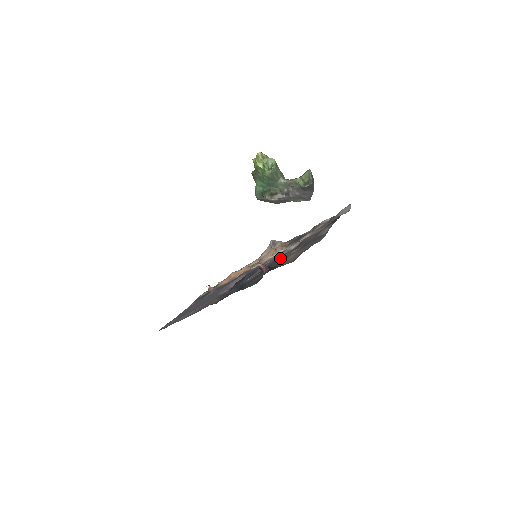
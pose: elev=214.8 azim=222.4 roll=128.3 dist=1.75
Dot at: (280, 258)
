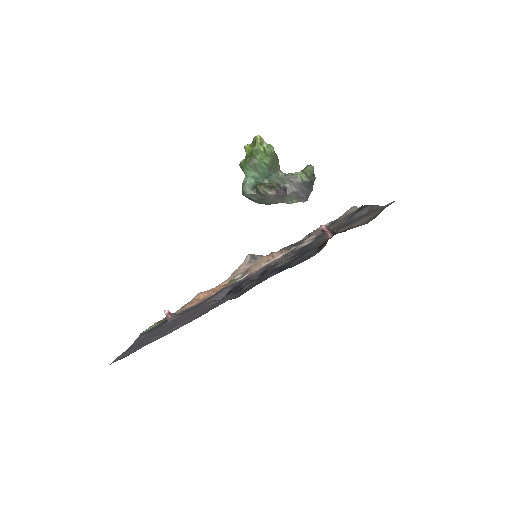
Dot at: (312, 243)
